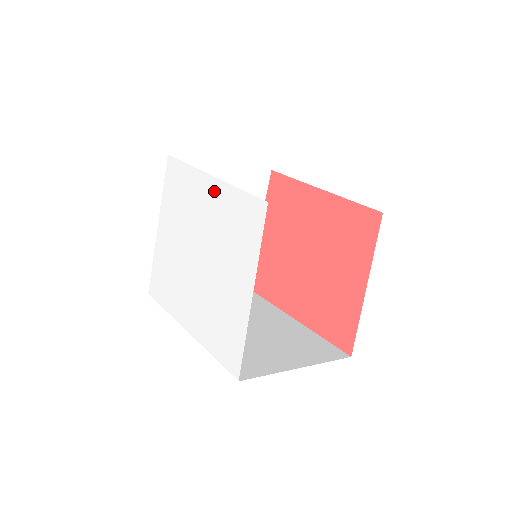
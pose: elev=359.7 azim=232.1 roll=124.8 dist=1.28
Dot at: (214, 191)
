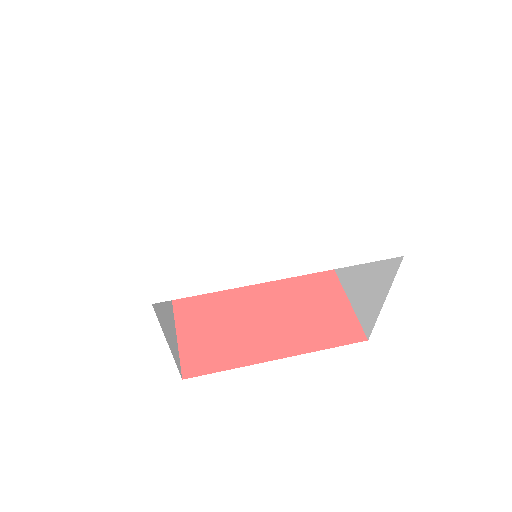
Dot at: (251, 151)
